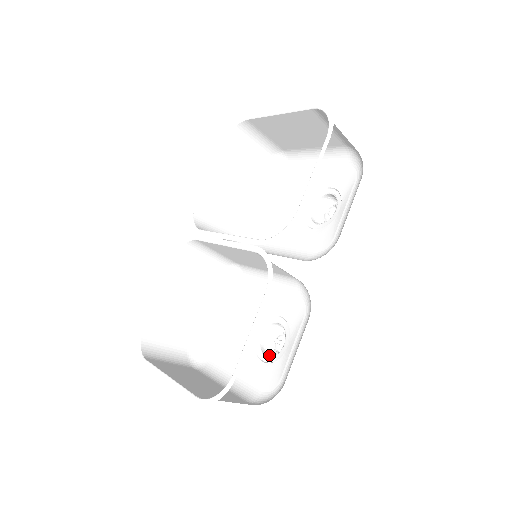
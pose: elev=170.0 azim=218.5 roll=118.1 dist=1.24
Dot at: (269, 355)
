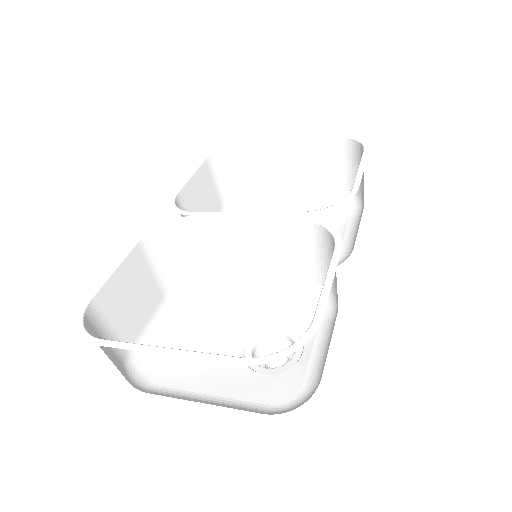
Dot at: occluded
